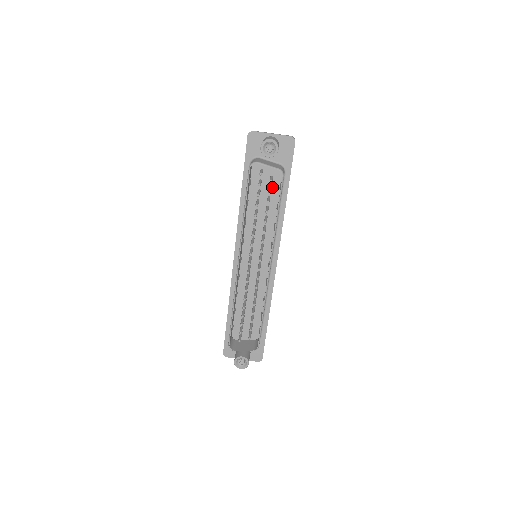
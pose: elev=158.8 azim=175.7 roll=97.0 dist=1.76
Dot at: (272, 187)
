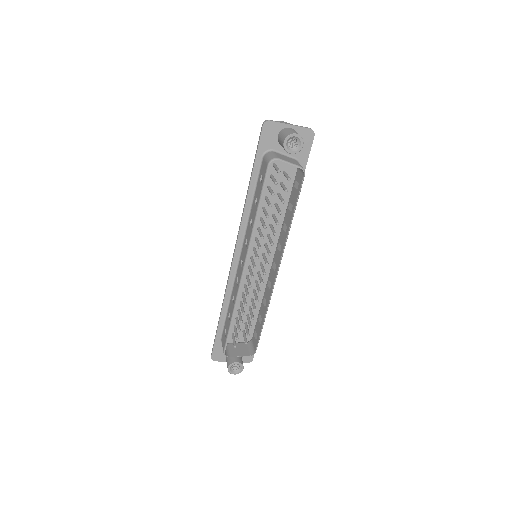
Dot at: (283, 183)
